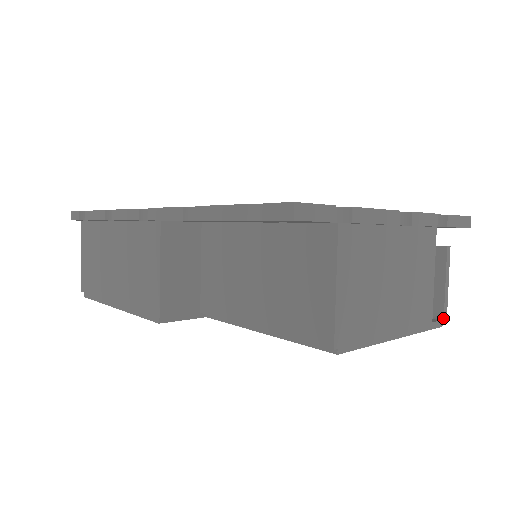
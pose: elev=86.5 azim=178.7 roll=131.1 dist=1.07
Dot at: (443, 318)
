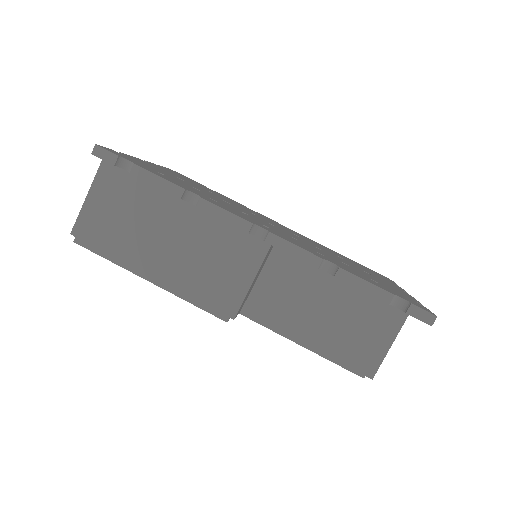
Dot at: occluded
